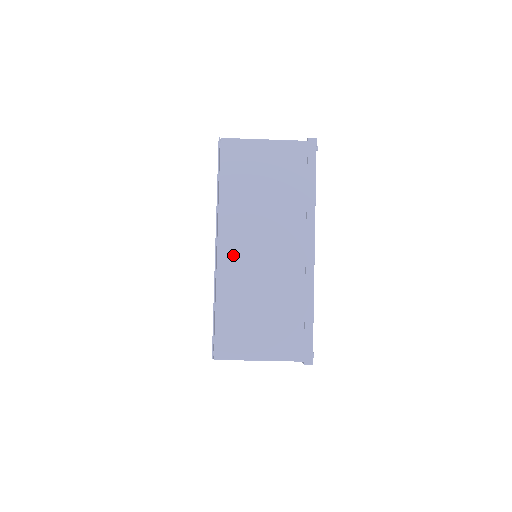
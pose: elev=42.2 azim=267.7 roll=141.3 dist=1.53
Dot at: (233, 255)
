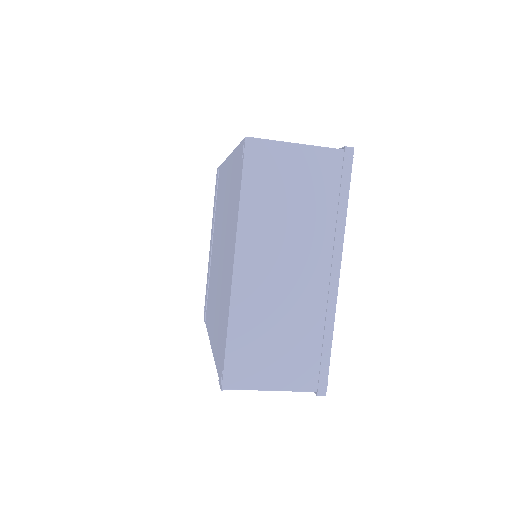
Dot at: (250, 276)
